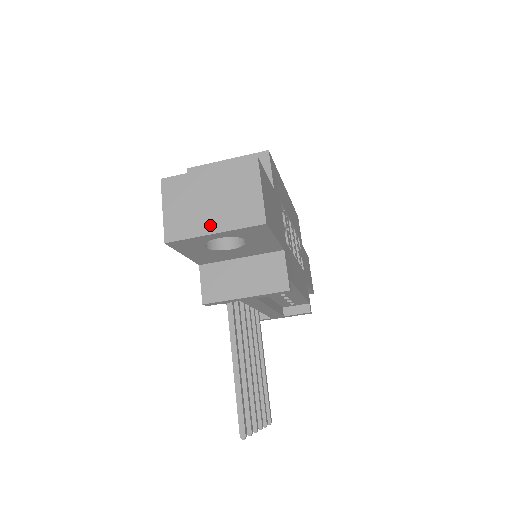
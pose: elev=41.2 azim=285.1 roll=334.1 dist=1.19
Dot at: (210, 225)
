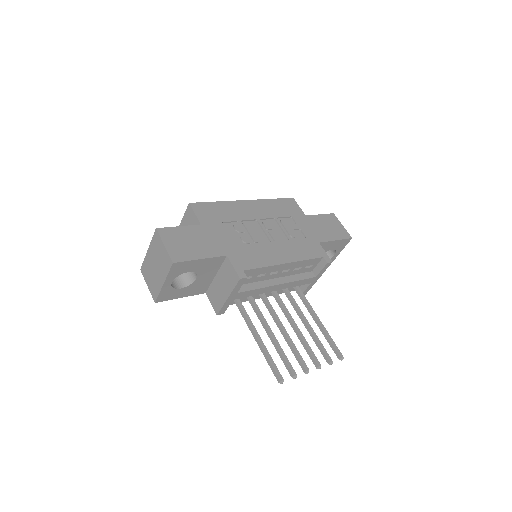
Dot at: (160, 280)
